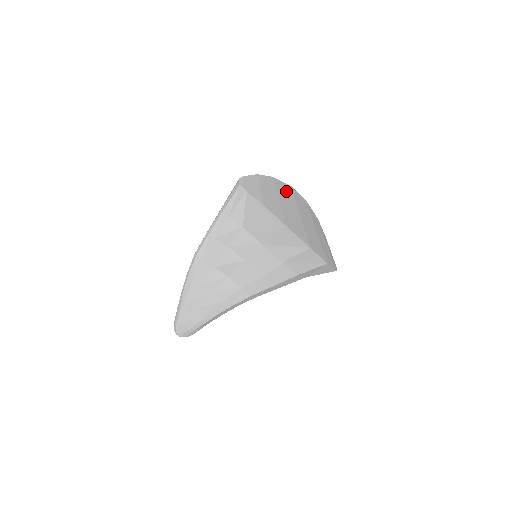
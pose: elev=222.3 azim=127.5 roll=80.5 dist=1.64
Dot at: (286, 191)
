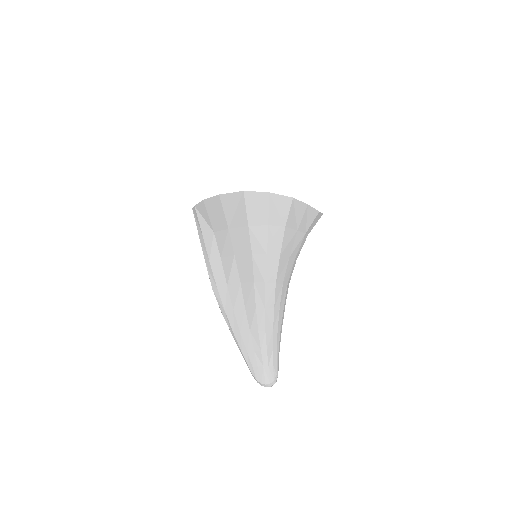
Dot at: occluded
